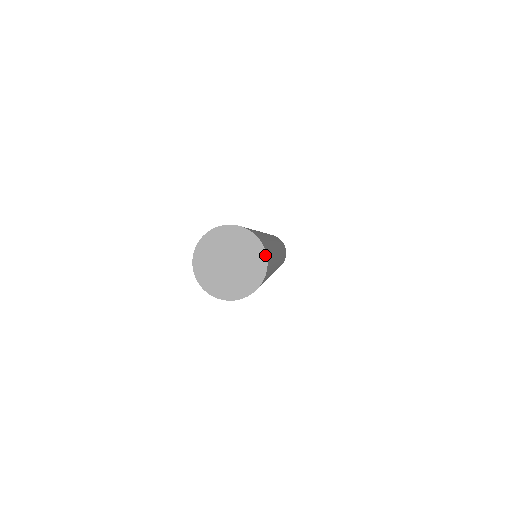
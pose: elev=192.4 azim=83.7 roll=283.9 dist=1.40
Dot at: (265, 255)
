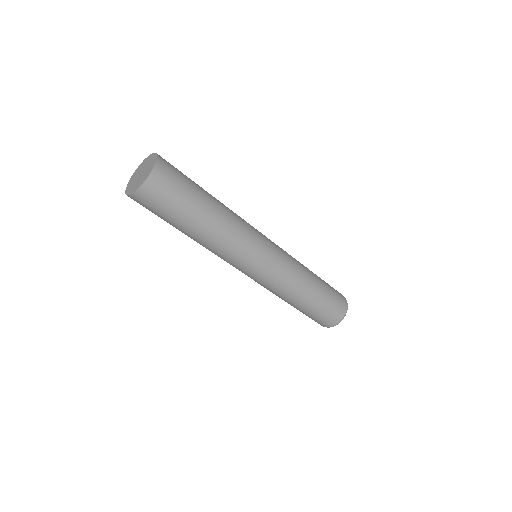
Dot at: (152, 170)
